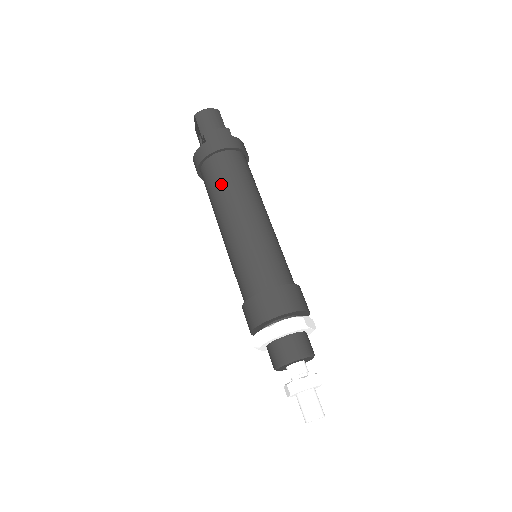
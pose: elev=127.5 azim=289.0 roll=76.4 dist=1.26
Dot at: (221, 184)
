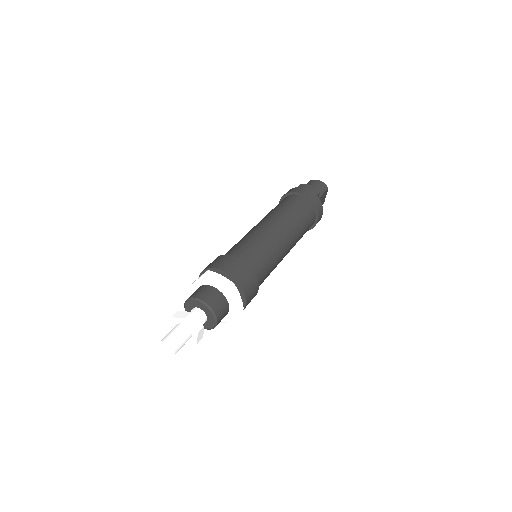
Dot at: (280, 206)
